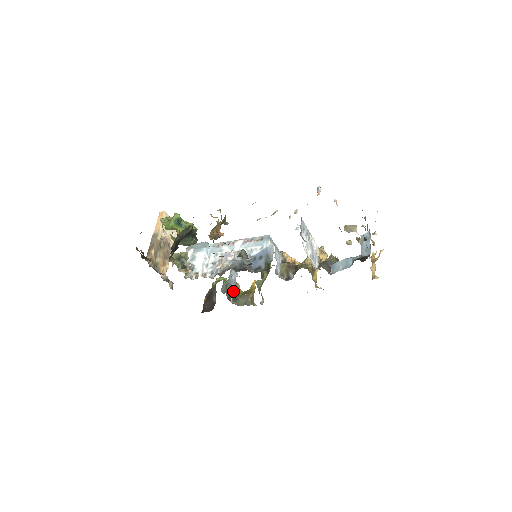
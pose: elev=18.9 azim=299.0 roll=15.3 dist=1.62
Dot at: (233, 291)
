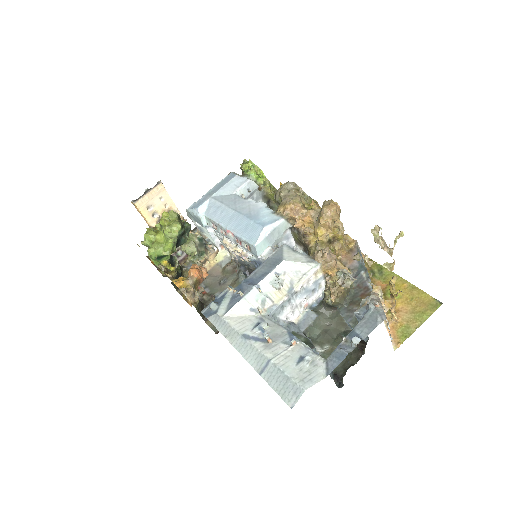
Dot at: occluded
